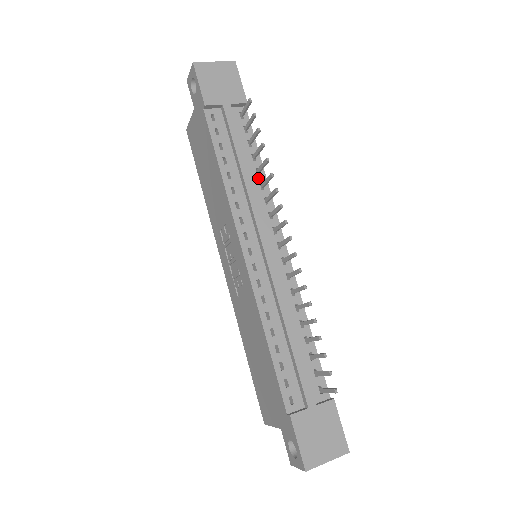
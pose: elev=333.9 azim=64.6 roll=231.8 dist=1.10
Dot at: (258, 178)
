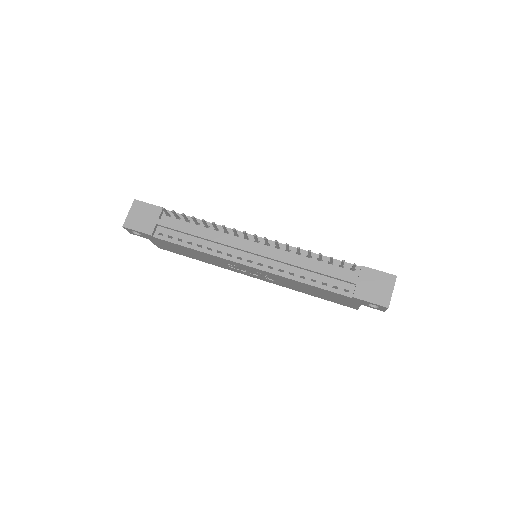
Dot at: (211, 229)
